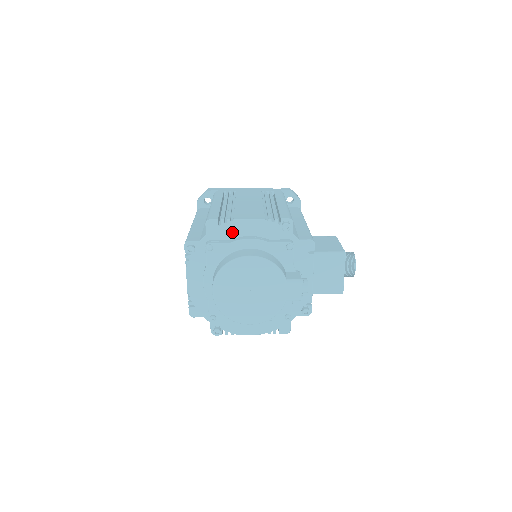
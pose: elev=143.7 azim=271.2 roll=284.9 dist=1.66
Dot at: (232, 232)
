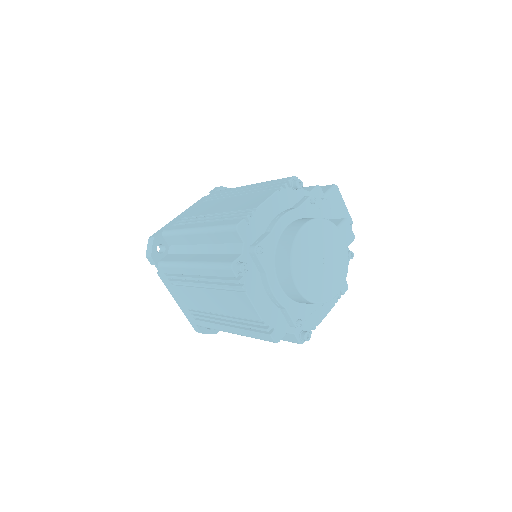
Dot at: (262, 223)
